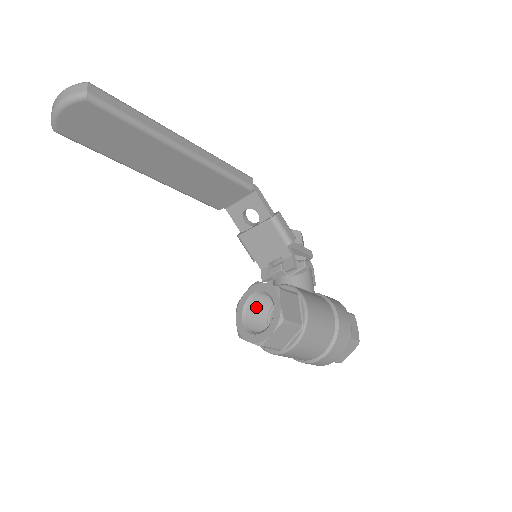
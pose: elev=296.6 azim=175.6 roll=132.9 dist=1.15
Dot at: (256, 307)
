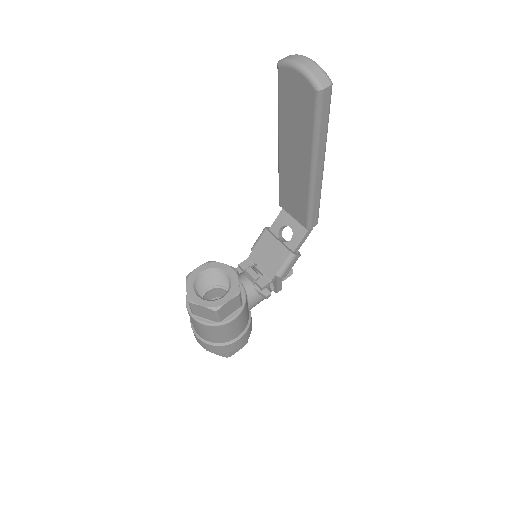
Dot at: (216, 276)
